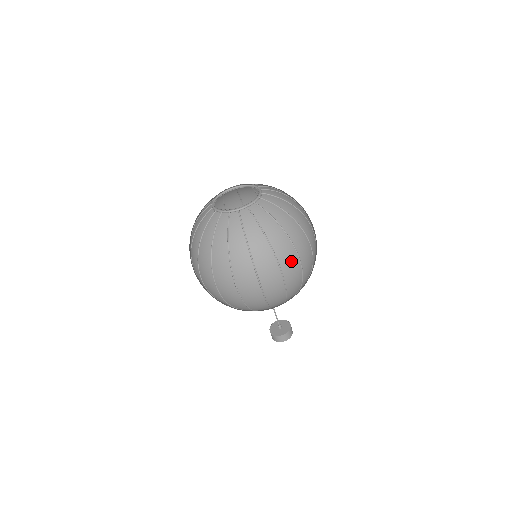
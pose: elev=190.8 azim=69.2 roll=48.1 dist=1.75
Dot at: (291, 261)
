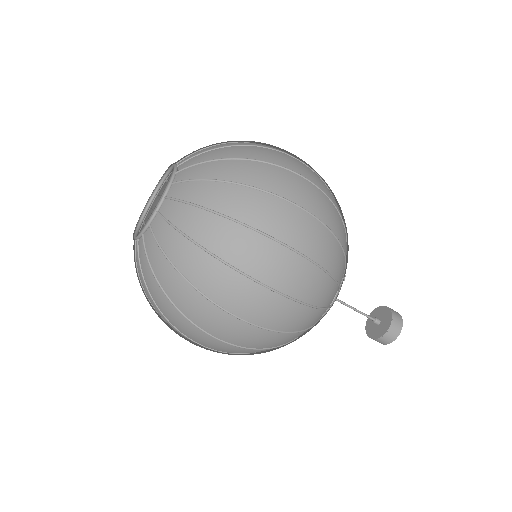
Dot at: (283, 217)
